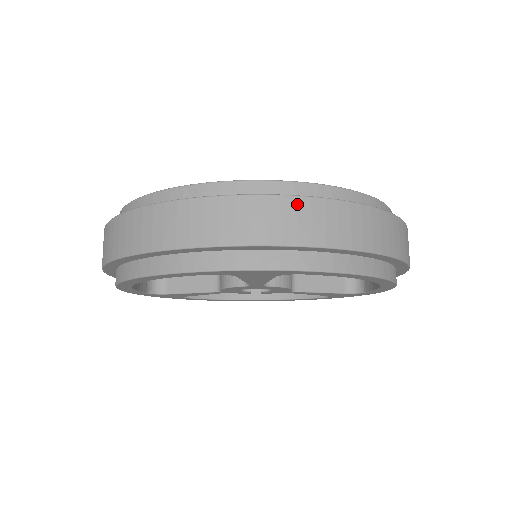
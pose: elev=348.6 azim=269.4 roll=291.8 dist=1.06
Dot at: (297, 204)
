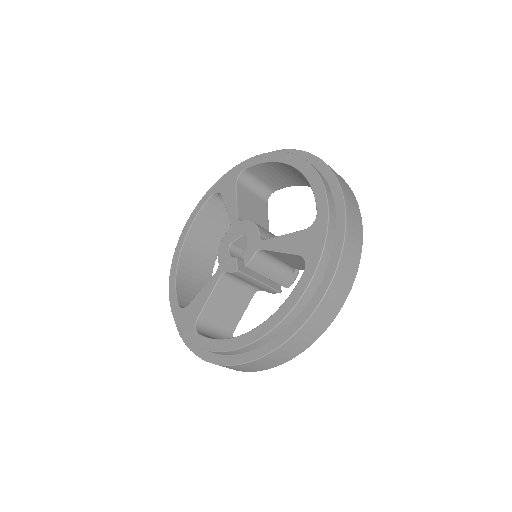
Dot at: occluded
